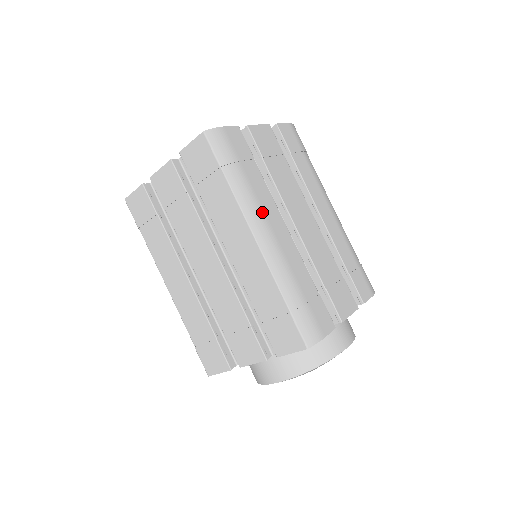
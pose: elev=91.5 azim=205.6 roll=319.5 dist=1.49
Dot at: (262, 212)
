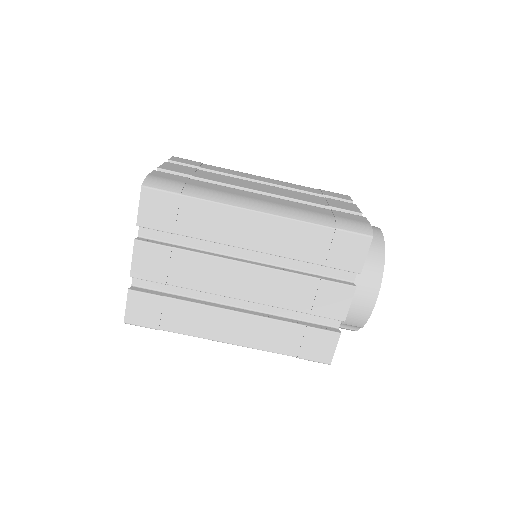
Dot at: (239, 196)
